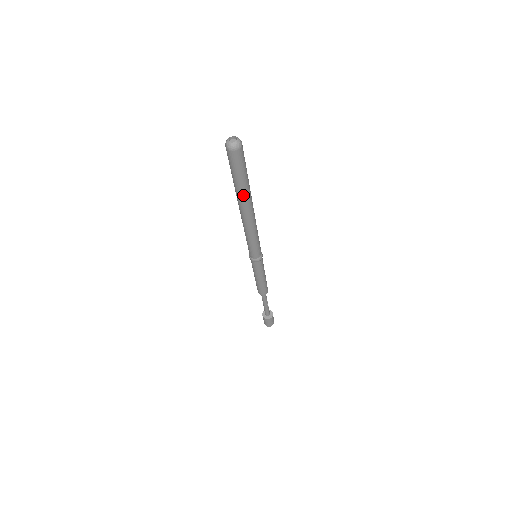
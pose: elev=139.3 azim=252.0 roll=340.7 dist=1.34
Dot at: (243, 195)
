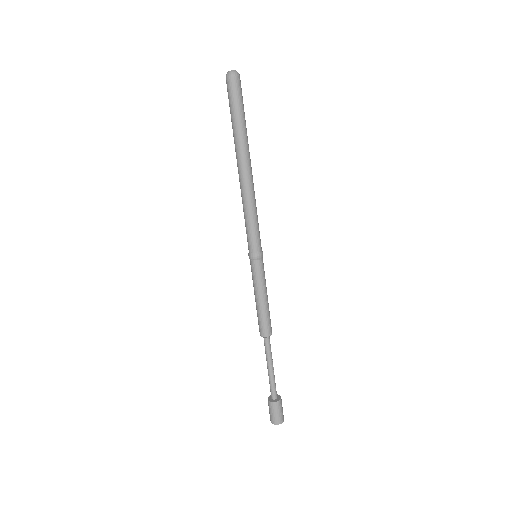
Dot at: (241, 138)
